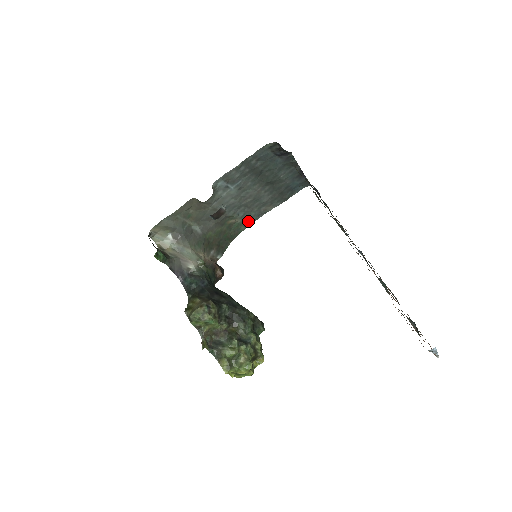
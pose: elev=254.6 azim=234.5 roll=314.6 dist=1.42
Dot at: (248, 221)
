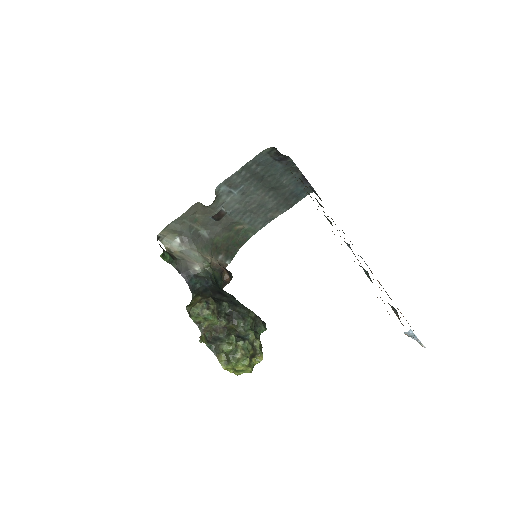
Dot at: (256, 227)
